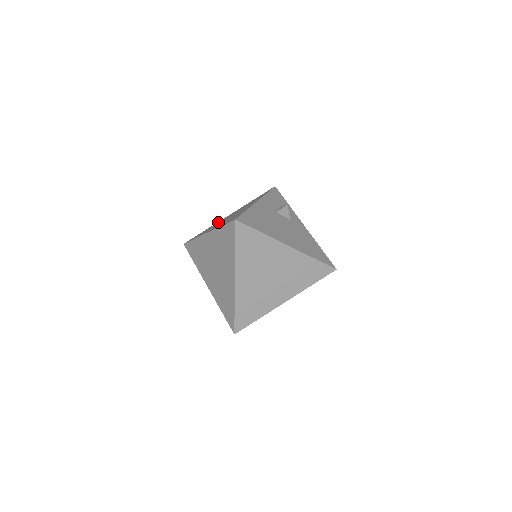
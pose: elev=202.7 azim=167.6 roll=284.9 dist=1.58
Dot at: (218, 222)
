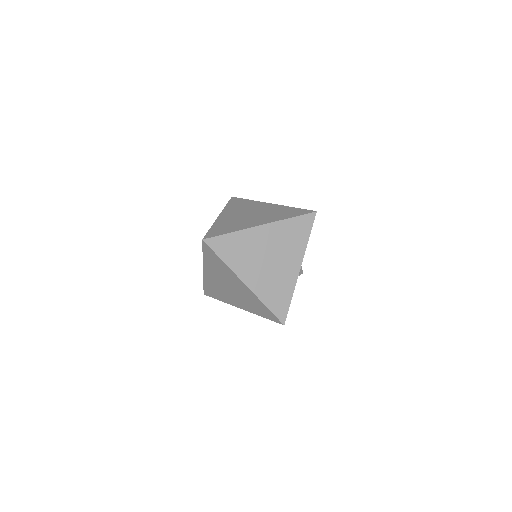
Dot at: occluded
